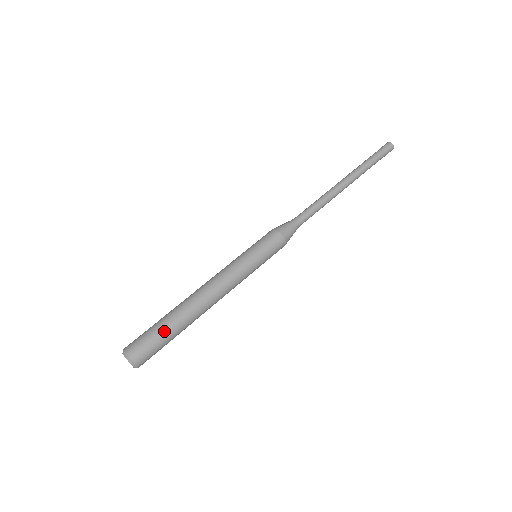
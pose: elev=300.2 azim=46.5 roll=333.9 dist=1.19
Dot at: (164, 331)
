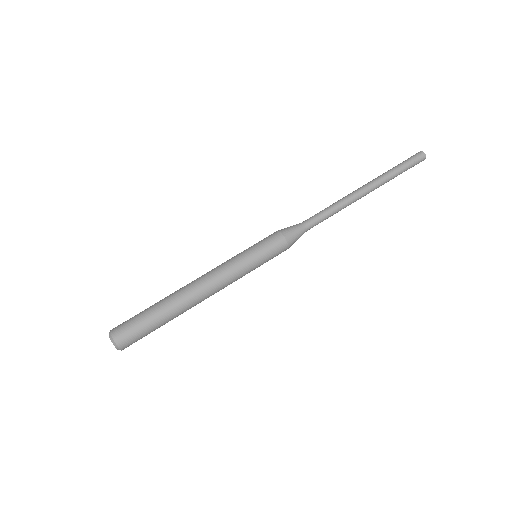
Dot at: (153, 324)
